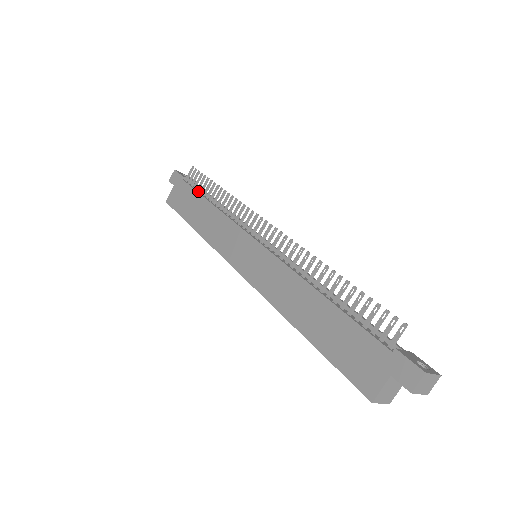
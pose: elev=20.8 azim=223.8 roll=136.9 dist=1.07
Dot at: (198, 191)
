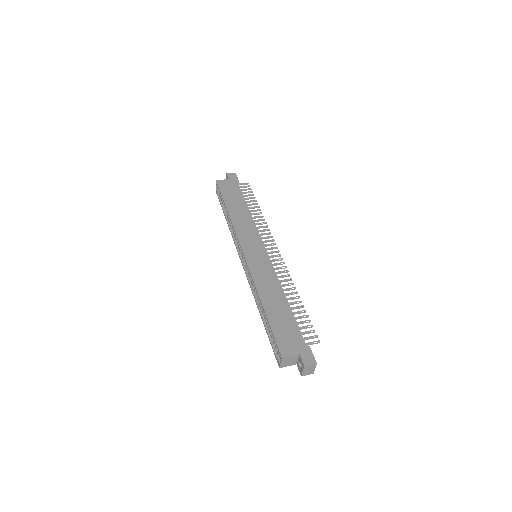
Dot at: (243, 197)
